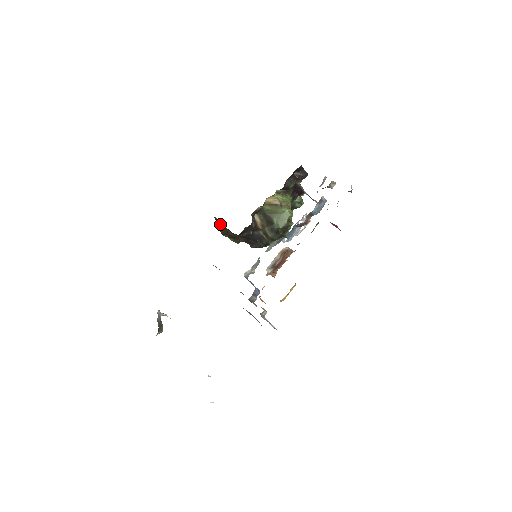
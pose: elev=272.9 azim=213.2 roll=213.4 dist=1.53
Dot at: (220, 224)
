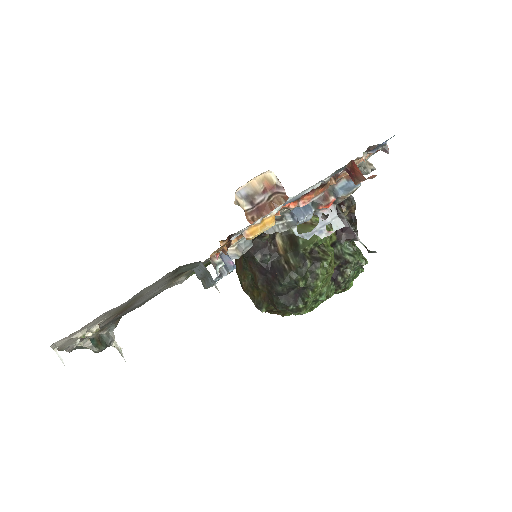
Dot at: occluded
